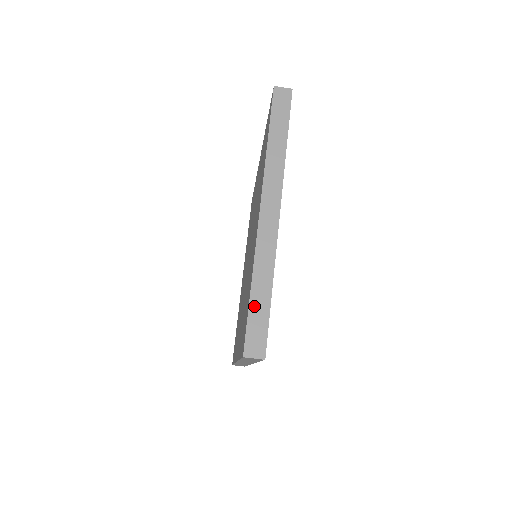
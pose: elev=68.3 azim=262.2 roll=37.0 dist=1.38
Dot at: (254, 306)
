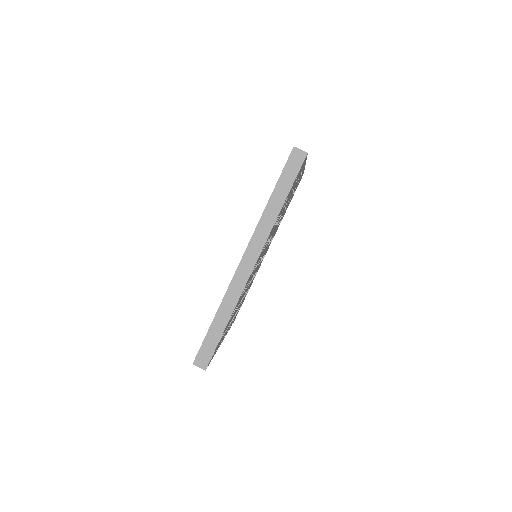
Dot at: occluded
